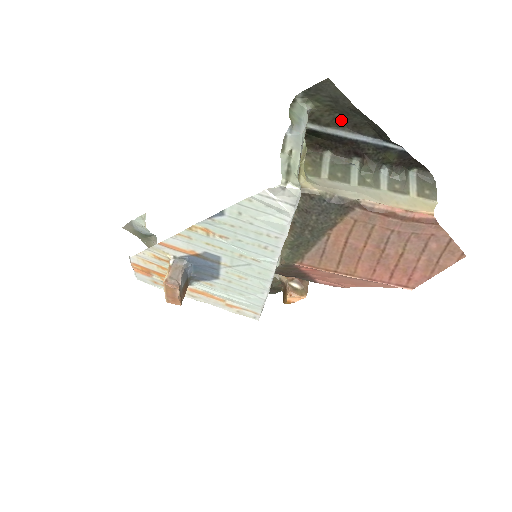
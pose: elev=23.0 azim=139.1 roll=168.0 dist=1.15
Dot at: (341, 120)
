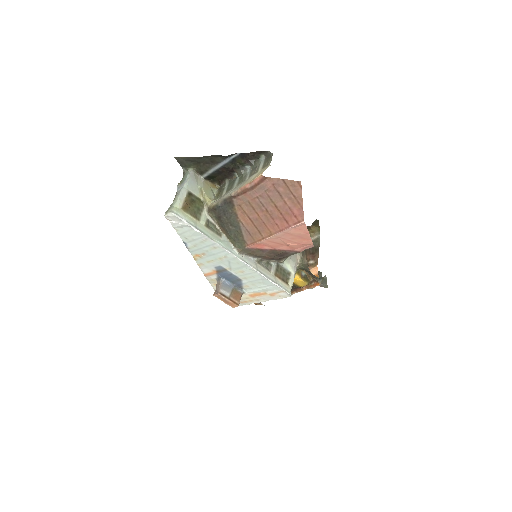
Dot at: (206, 164)
